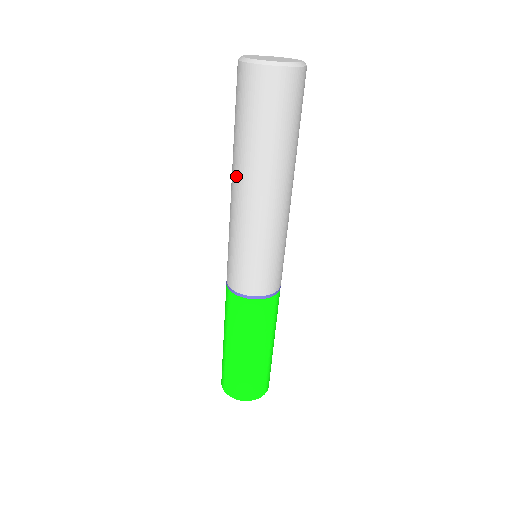
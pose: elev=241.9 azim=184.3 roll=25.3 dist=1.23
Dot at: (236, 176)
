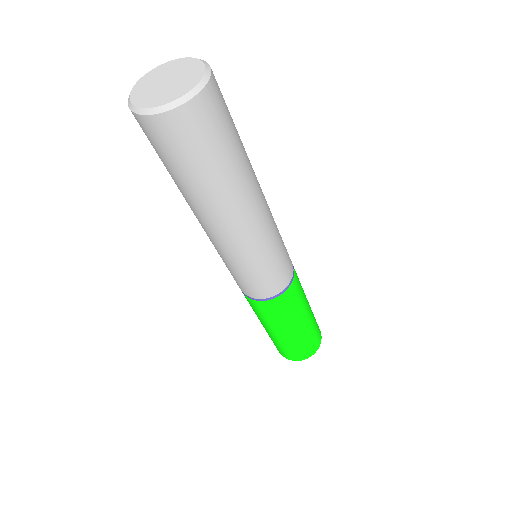
Dot at: occluded
